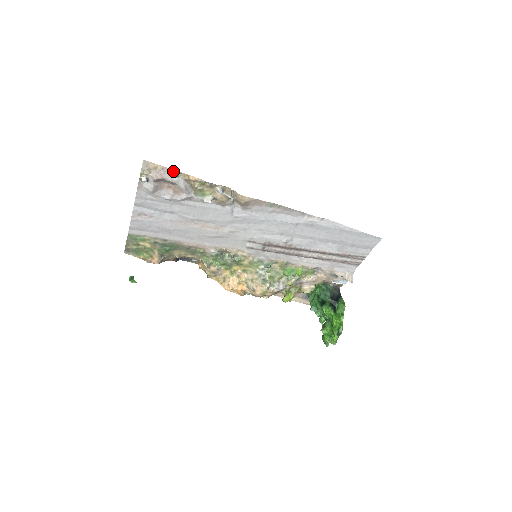
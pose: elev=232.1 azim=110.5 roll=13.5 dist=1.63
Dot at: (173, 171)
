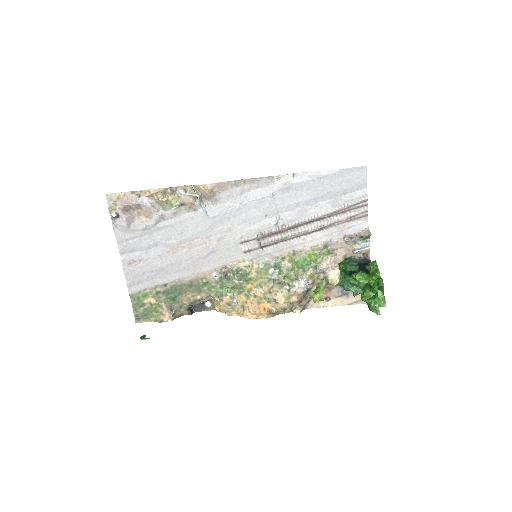
Dot at: (134, 193)
